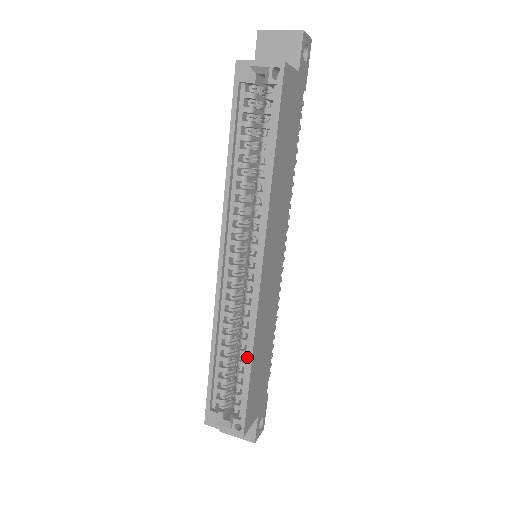
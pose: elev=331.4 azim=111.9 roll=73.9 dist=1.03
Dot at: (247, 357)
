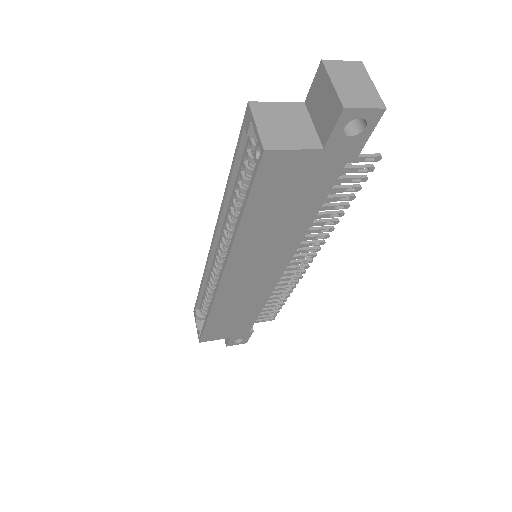
Dot at: occluded
